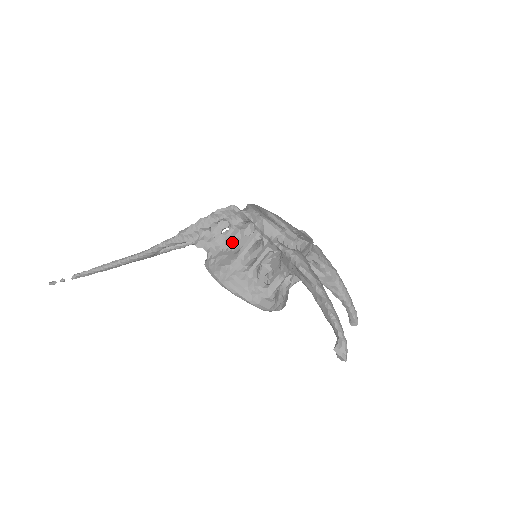
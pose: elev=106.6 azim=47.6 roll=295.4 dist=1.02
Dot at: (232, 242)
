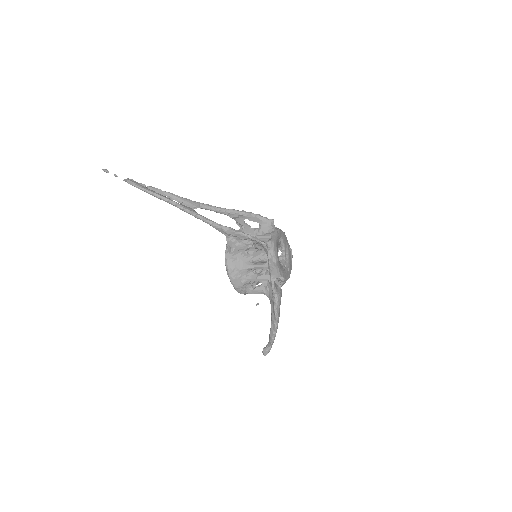
Dot at: (249, 251)
